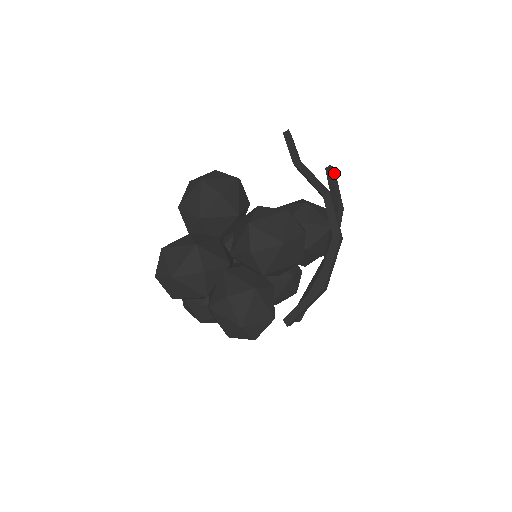
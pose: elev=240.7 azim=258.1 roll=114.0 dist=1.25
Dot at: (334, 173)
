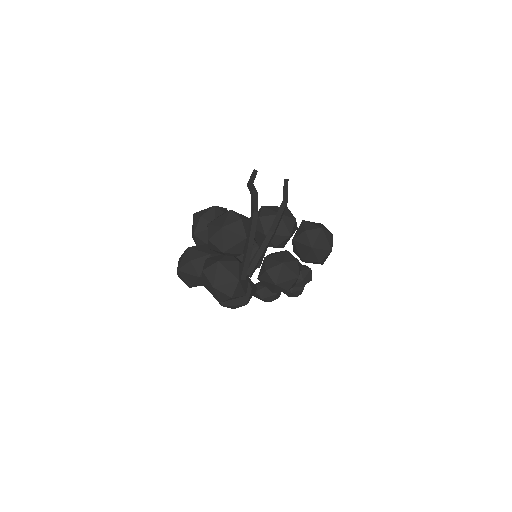
Dot at: (287, 183)
